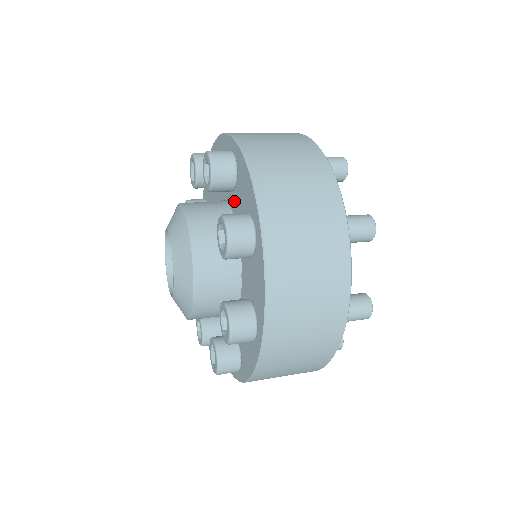
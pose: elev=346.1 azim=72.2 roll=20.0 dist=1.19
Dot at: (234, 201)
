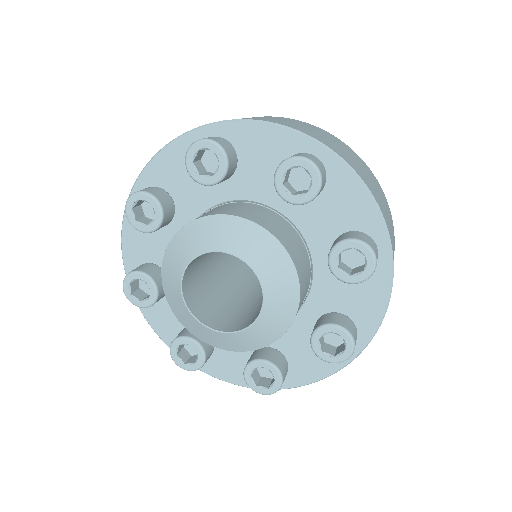
Dot at: (301, 210)
